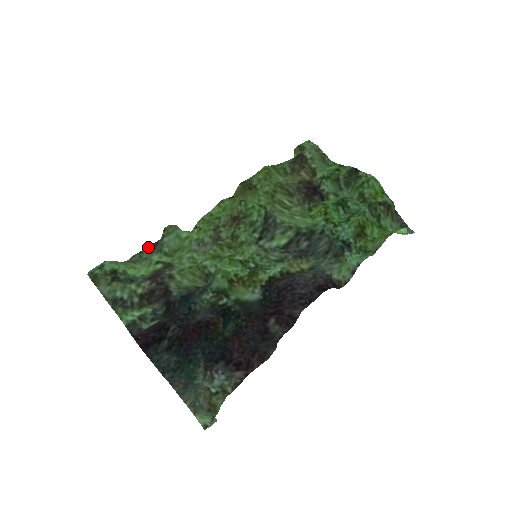
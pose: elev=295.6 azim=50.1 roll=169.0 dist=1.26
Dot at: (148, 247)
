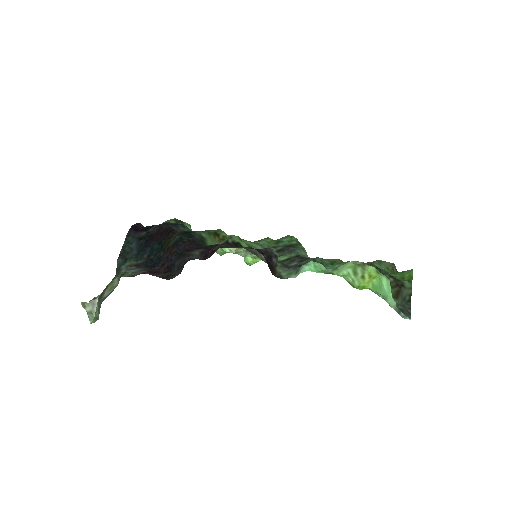
Dot at: occluded
